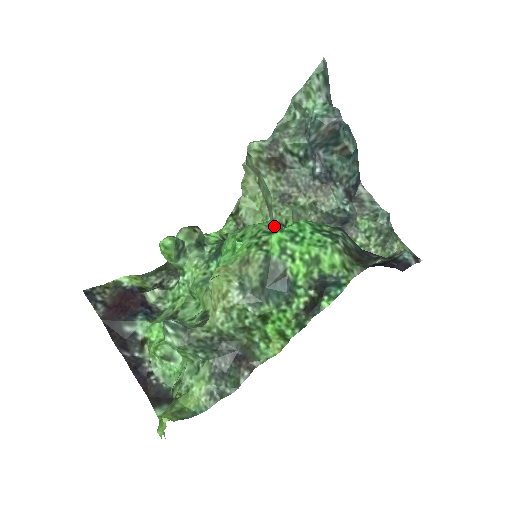
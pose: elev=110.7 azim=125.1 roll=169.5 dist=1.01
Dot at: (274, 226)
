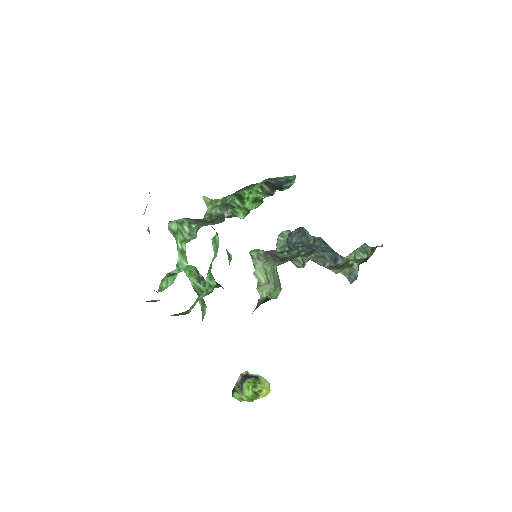
Dot at: occluded
